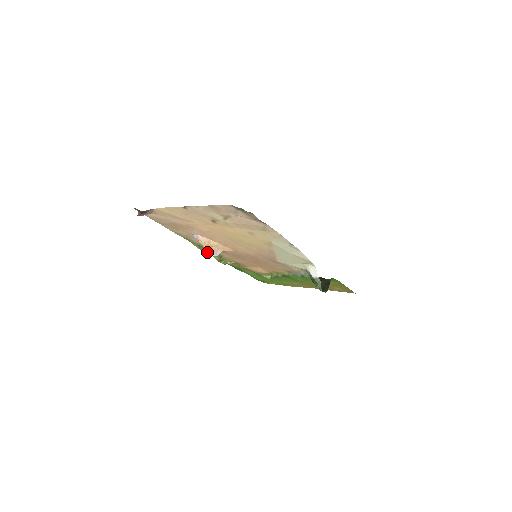
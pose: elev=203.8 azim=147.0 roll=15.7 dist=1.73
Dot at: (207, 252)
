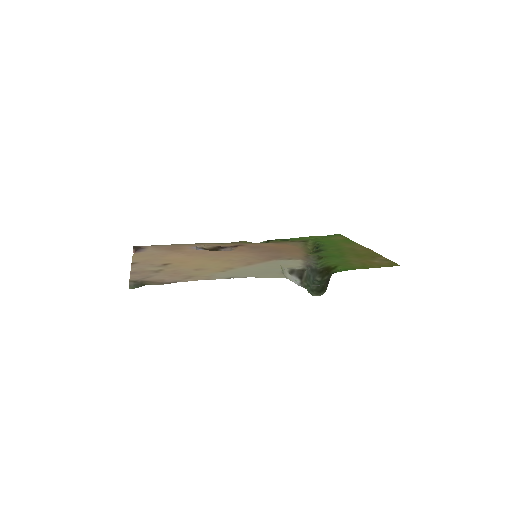
Dot at: occluded
